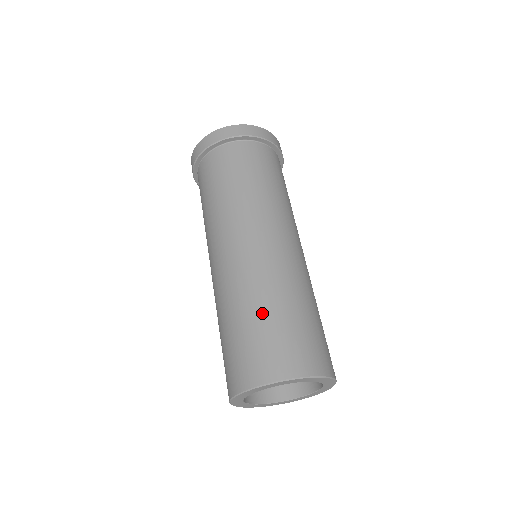
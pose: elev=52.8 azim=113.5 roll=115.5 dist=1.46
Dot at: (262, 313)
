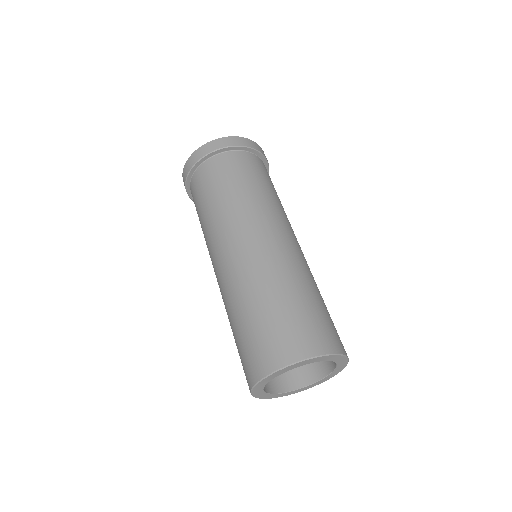
Dot at: (252, 312)
